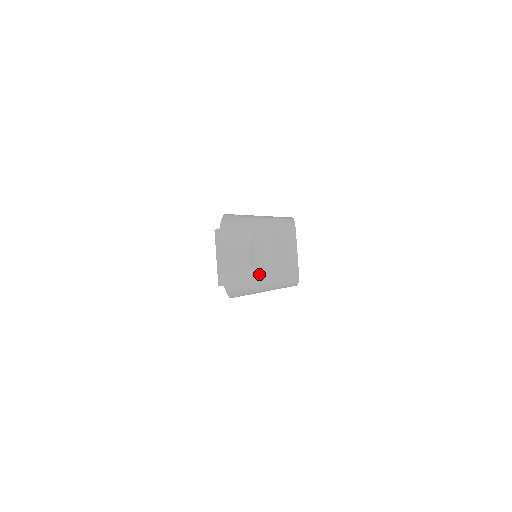
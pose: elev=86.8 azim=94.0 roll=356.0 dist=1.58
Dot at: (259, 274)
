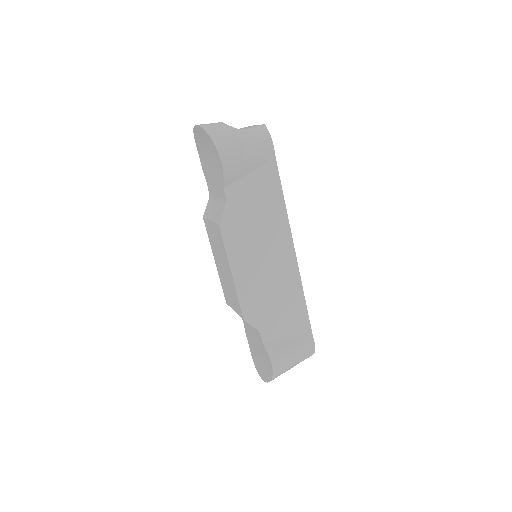
Dot at: (233, 128)
